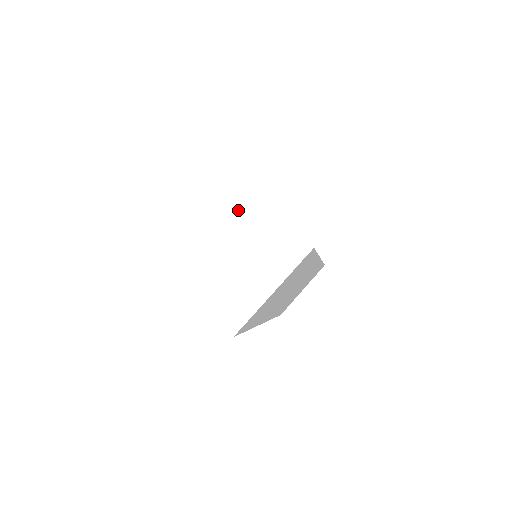
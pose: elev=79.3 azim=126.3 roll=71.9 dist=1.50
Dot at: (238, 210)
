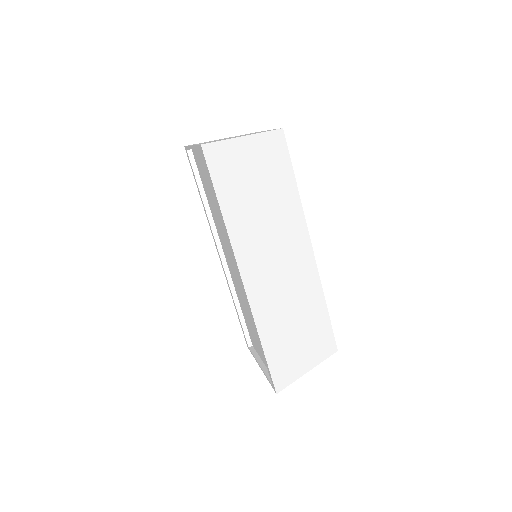
Dot at: occluded
